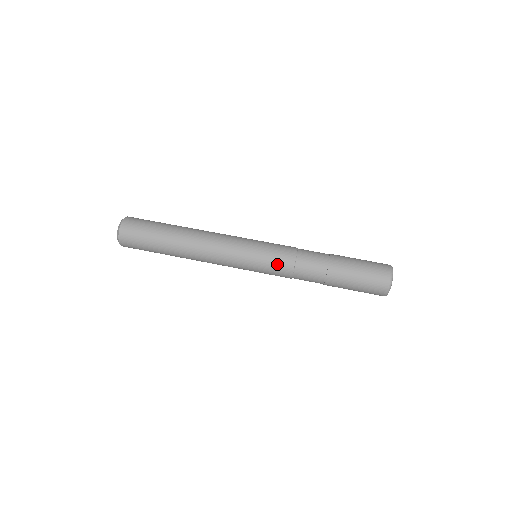
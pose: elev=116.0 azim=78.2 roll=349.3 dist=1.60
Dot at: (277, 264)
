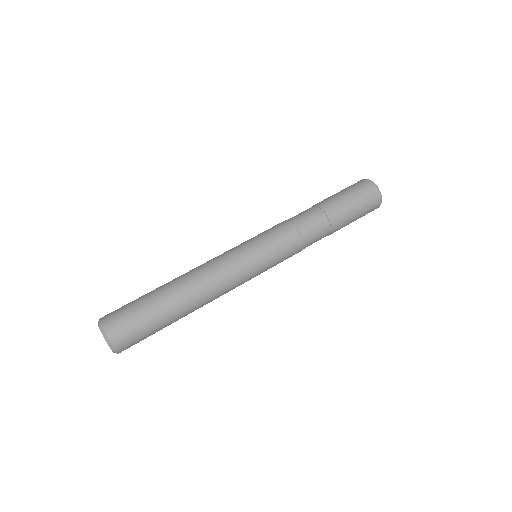
Dot at: (288, 256)
